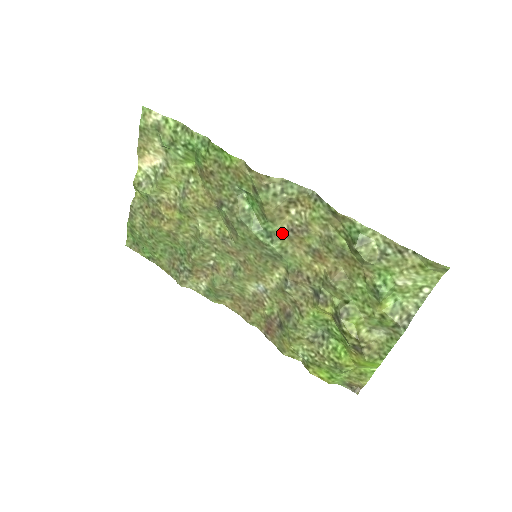
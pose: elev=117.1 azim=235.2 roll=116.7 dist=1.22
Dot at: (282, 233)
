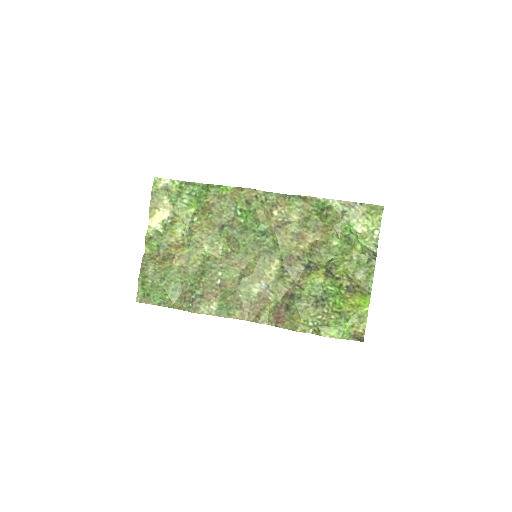
Dot at: (272, 230)
